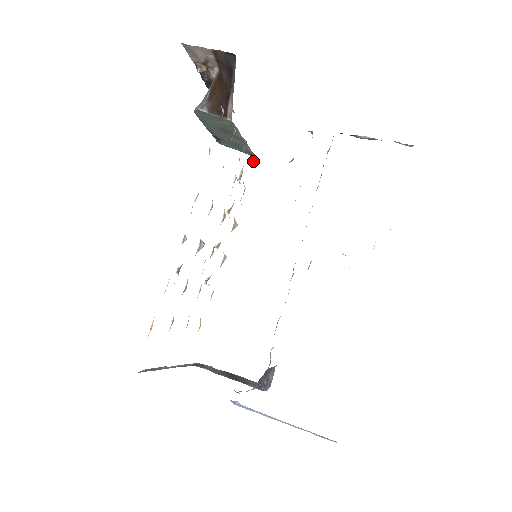
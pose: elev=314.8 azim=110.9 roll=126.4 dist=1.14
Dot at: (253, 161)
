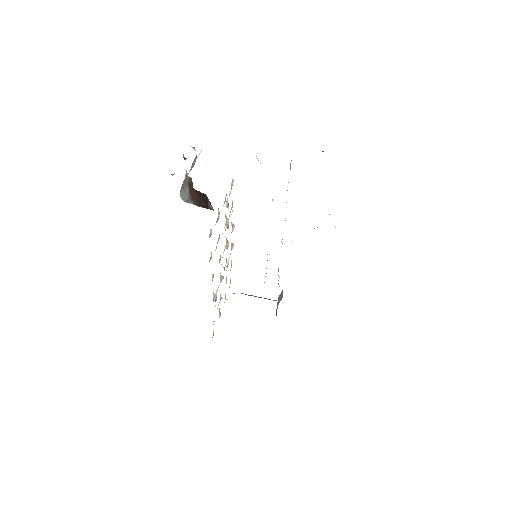
Dot at: (232, 182)
